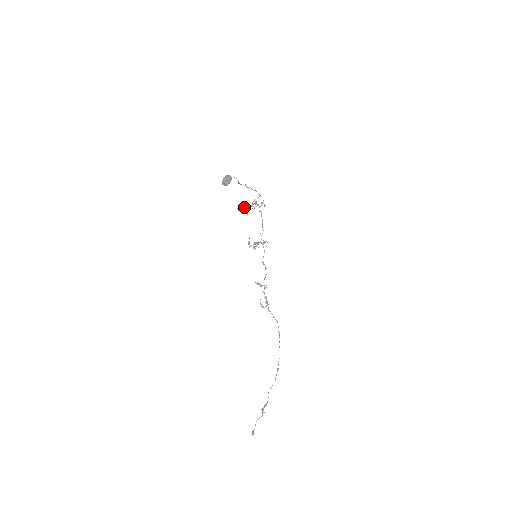
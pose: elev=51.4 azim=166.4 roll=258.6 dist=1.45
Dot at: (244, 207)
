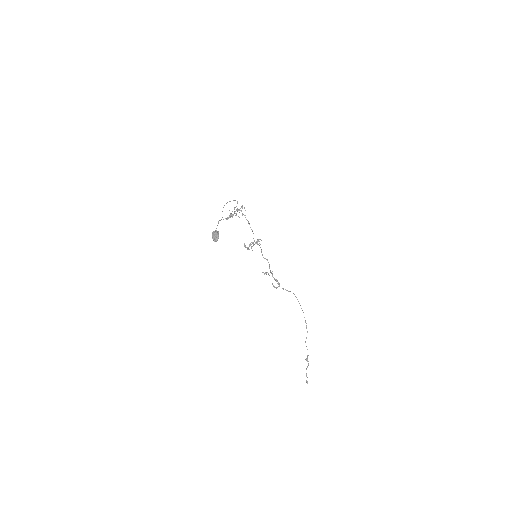
Dot at: occluded
